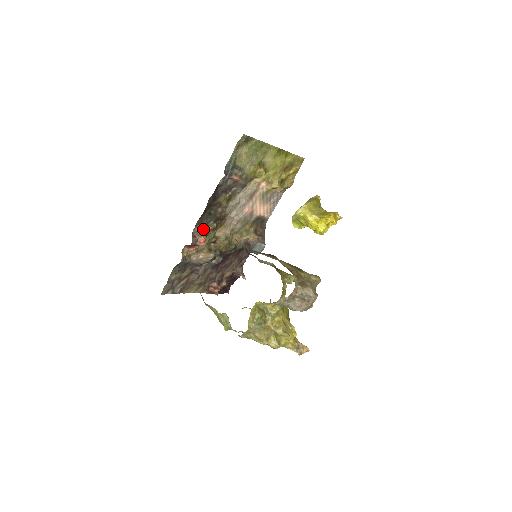
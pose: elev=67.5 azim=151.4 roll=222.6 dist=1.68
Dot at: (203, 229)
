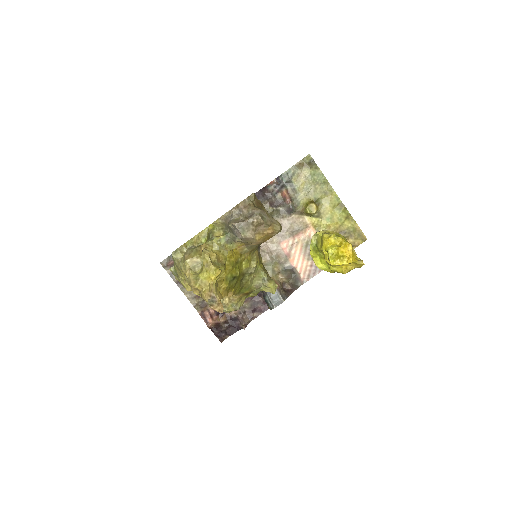
Dot at: occluded
